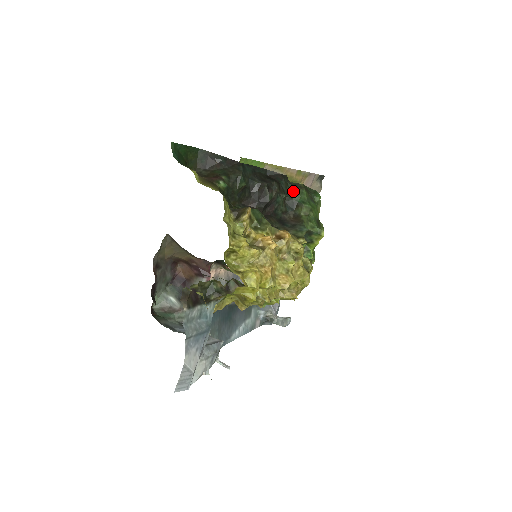
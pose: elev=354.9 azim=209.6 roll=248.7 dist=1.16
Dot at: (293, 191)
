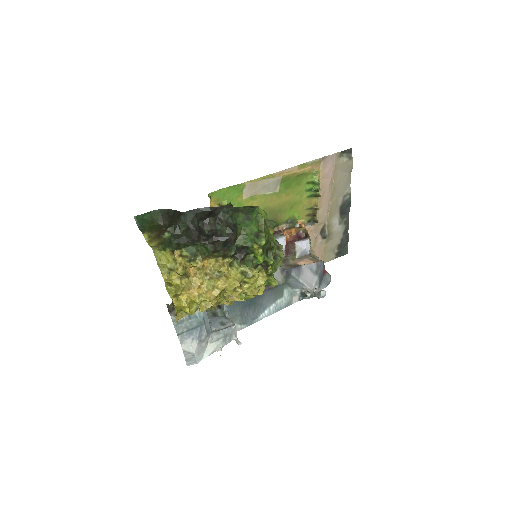
Dot at: (232, 216)
